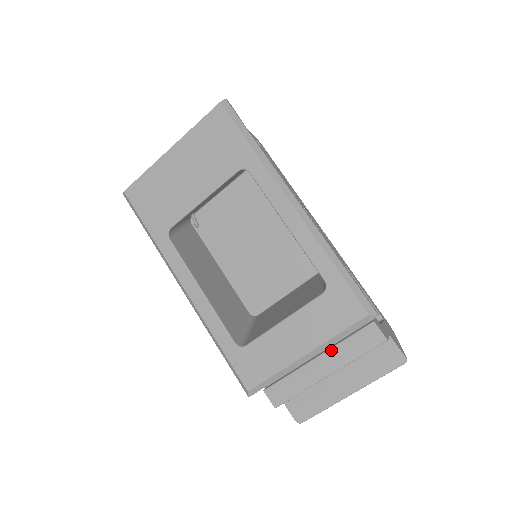
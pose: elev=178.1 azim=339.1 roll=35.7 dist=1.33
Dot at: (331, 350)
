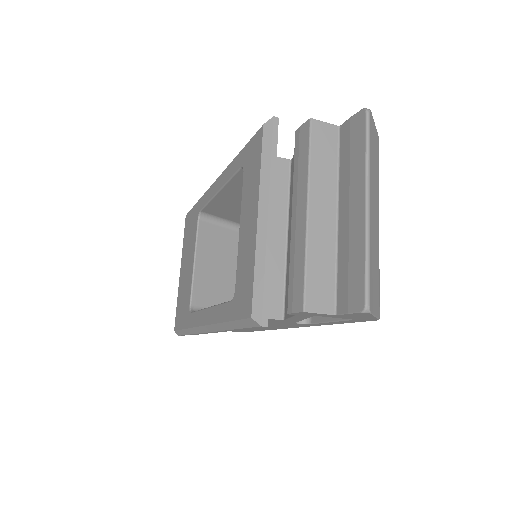
Dot at: (293, 195)
